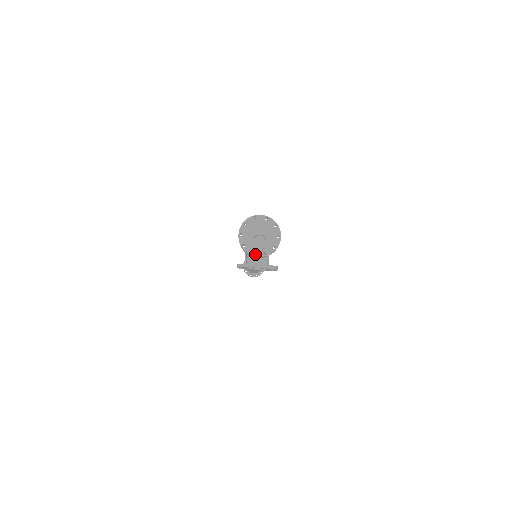
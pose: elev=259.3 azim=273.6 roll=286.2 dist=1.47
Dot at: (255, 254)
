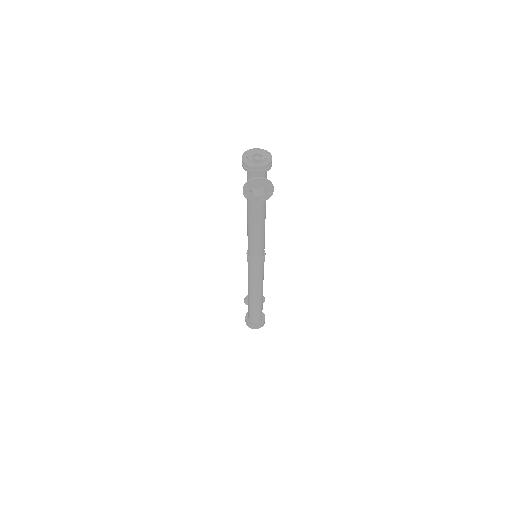
Dot at: (255, 166)
